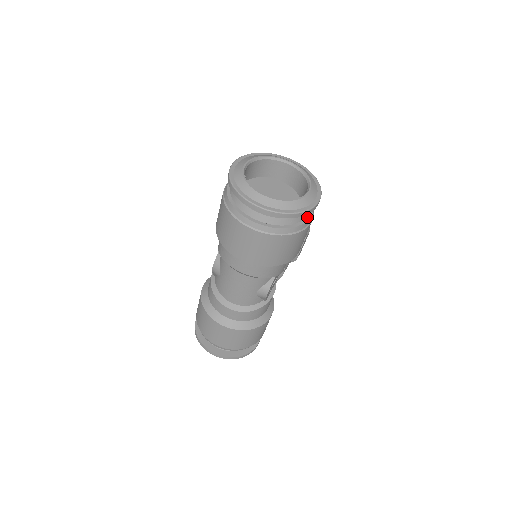
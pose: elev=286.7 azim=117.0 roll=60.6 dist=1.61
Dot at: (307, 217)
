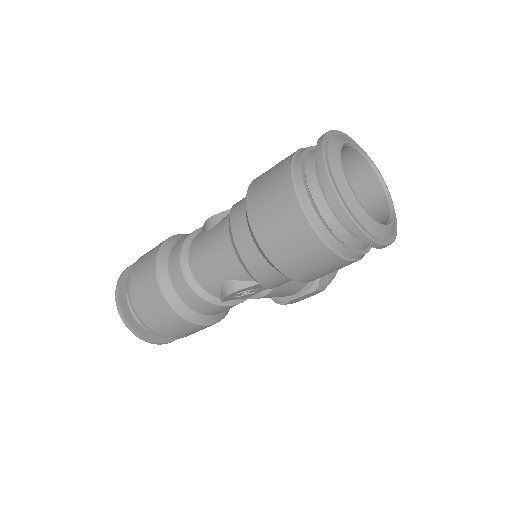
Dot at: (356, 250)
